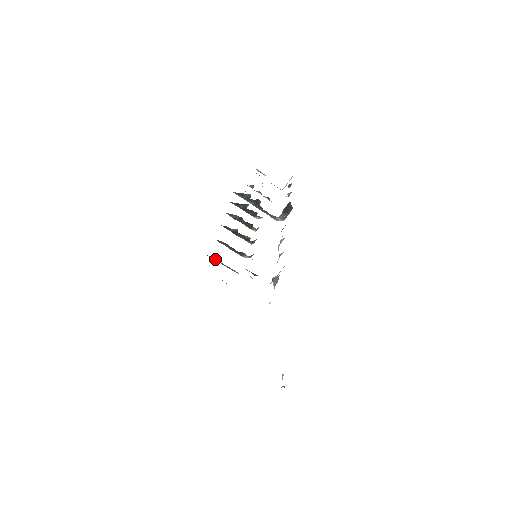
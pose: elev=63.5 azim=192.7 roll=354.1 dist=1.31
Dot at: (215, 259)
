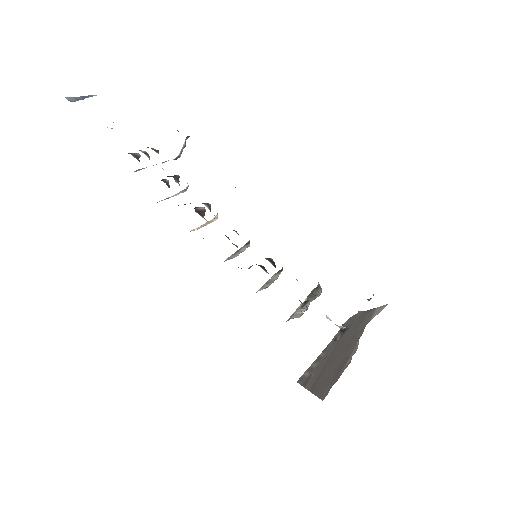
Dot at: occluded
